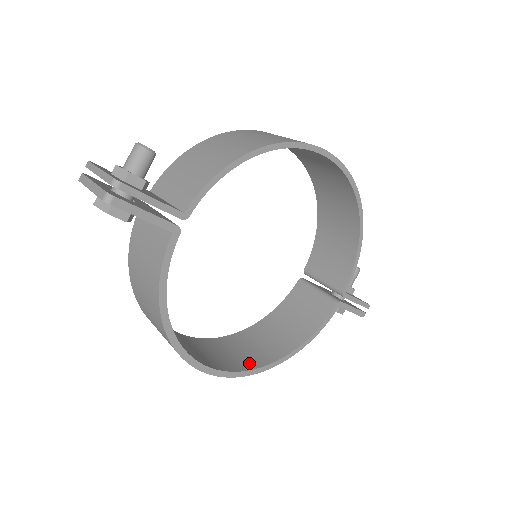
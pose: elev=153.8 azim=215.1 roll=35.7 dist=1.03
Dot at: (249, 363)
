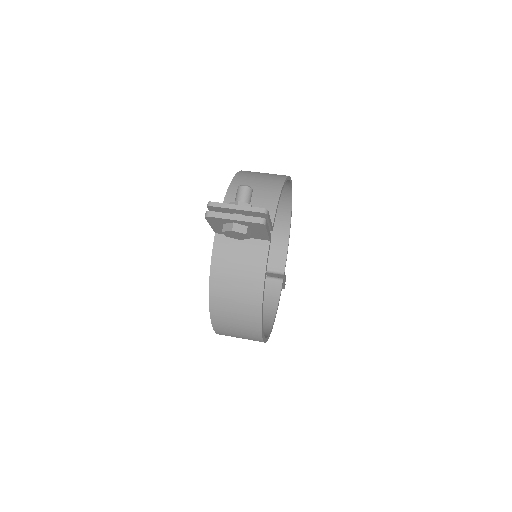
Dot at: occluded
